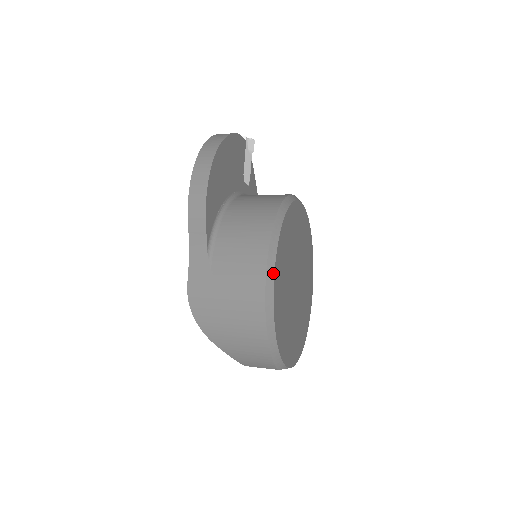
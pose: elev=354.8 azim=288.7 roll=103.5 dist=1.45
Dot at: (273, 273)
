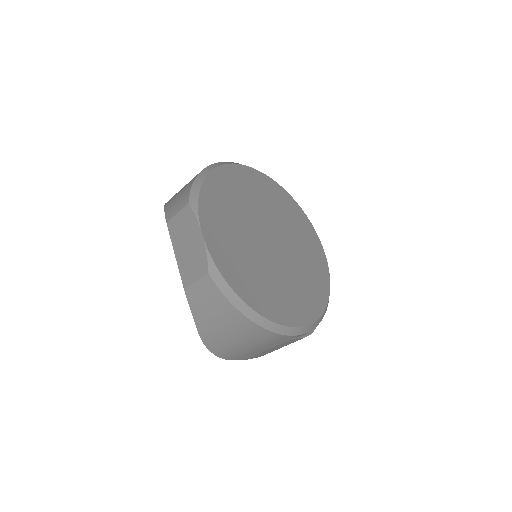
Dot at: (245, 165)
